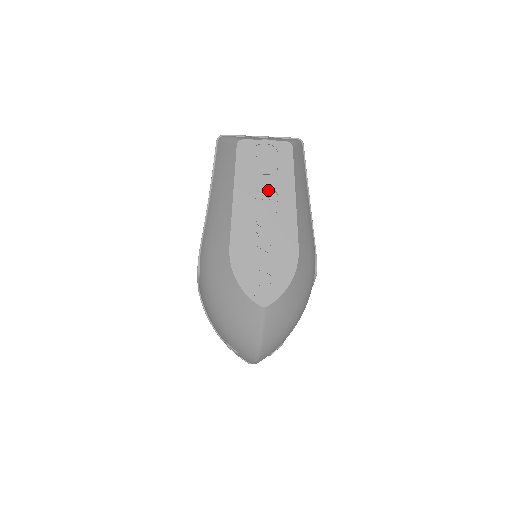
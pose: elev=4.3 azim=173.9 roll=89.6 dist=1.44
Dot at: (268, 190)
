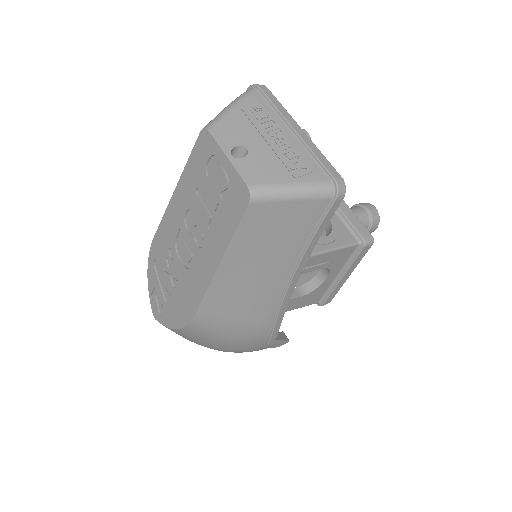
Dot at: (201, 224)
